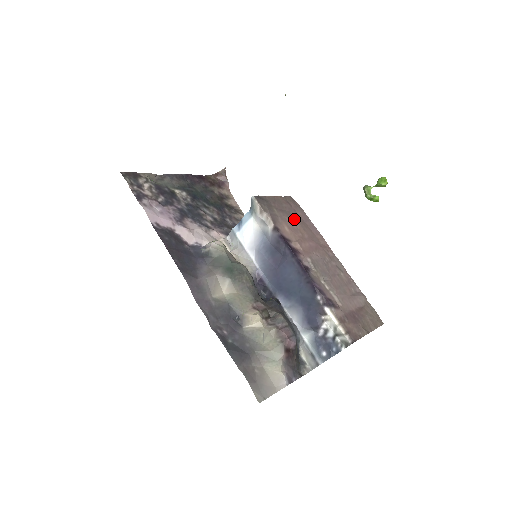
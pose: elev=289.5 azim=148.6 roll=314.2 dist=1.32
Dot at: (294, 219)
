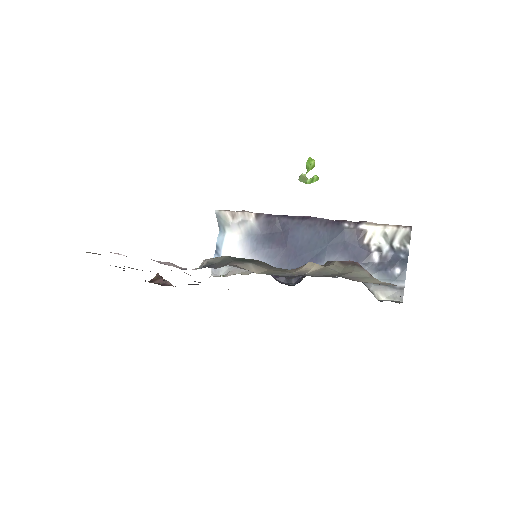
Dot at: occluded
